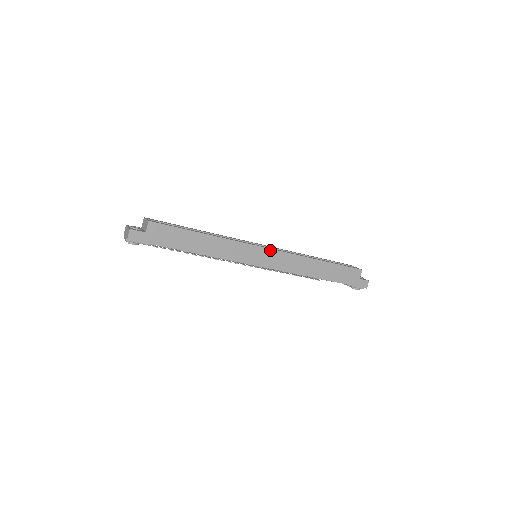
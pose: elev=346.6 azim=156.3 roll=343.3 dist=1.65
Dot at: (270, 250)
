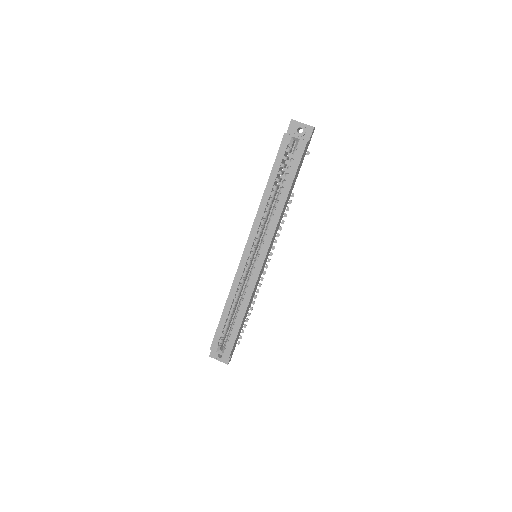
Dot at: (266, 255)
